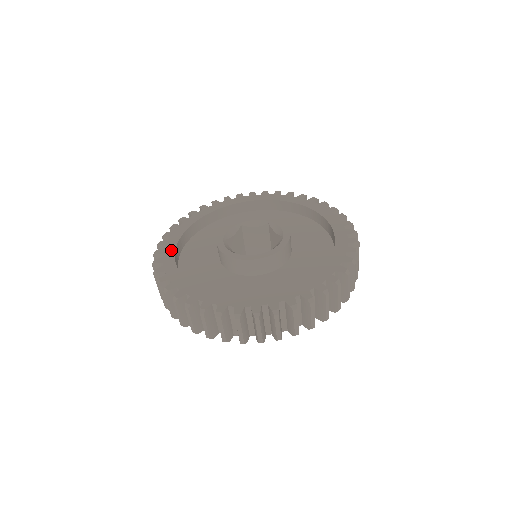
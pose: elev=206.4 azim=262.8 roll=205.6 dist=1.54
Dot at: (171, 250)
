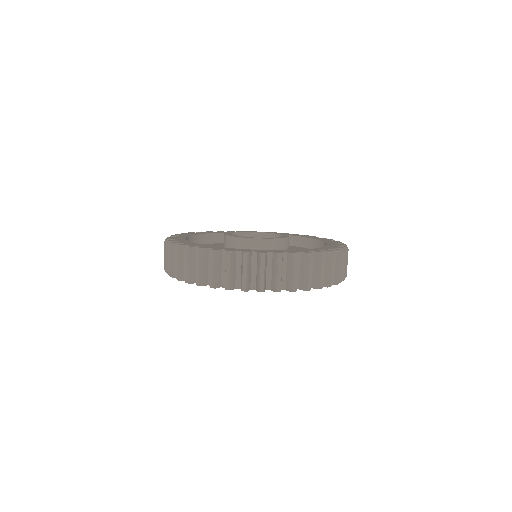
Dot at: (187, 242)
